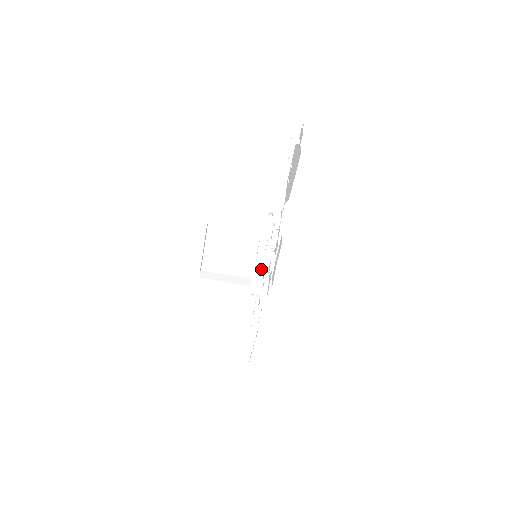
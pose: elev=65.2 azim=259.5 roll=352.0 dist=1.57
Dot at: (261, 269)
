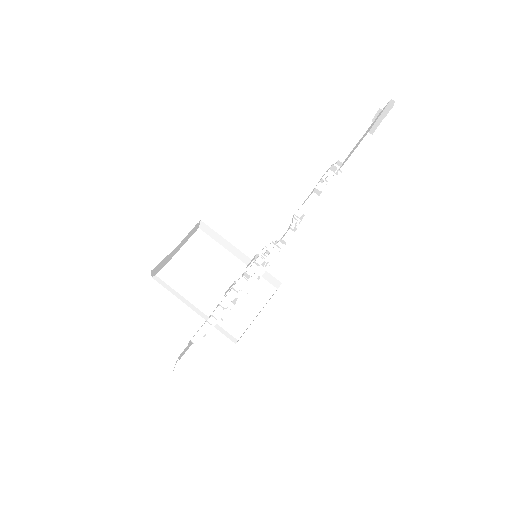
Dot at: occluded
